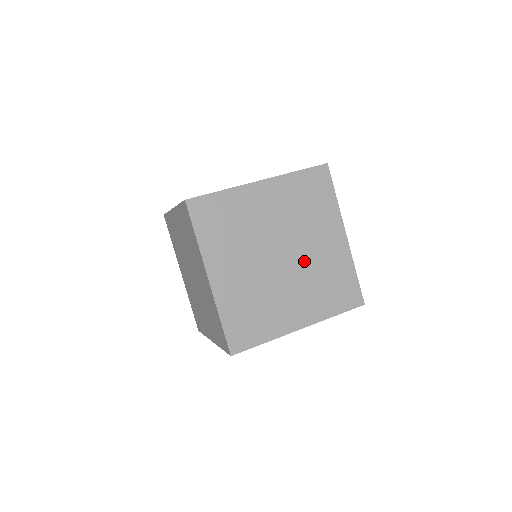
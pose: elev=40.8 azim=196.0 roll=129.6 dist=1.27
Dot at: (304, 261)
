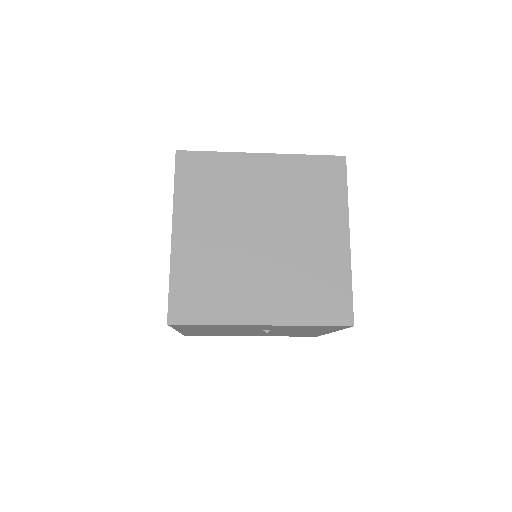
Dot at: occluded
